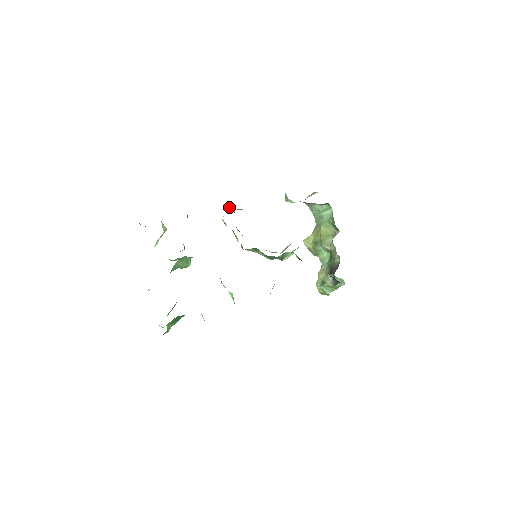
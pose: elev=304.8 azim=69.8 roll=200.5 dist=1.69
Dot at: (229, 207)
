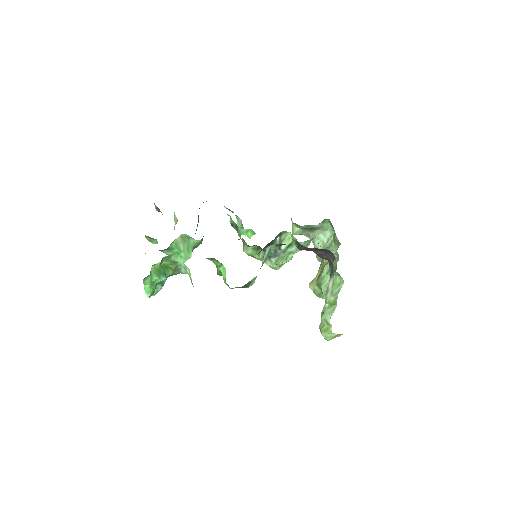
Dot at: (238, 220)
